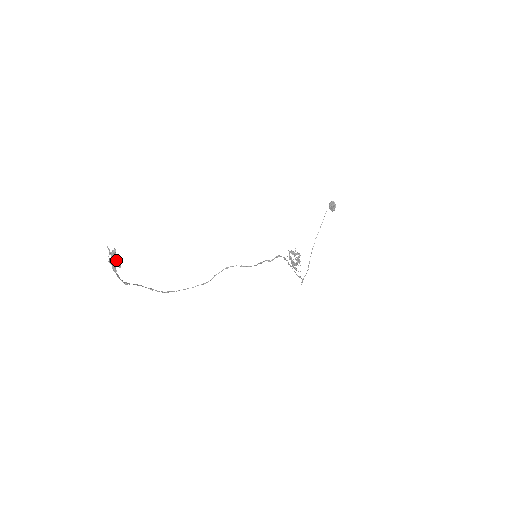
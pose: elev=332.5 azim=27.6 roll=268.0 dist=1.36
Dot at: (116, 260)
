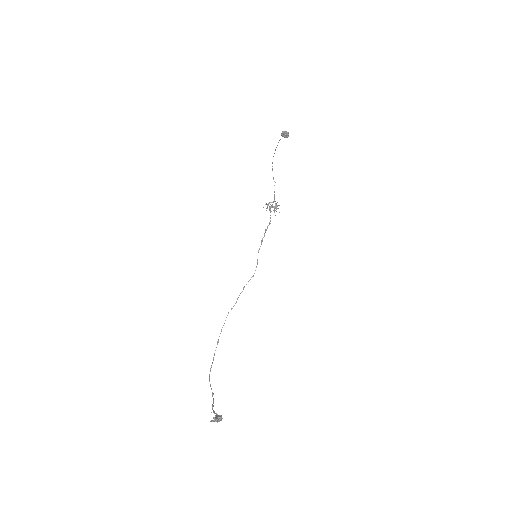
Dot at: (220, 420)
